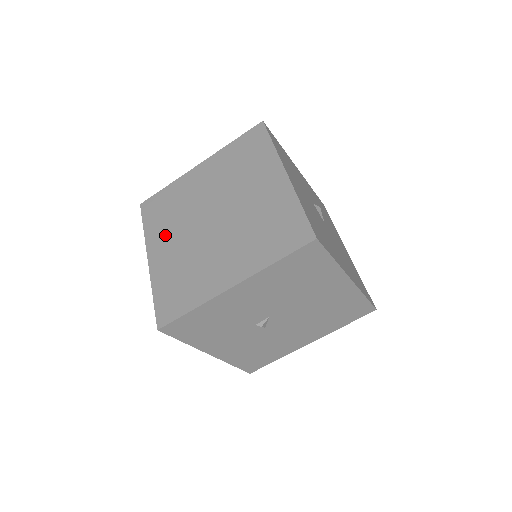
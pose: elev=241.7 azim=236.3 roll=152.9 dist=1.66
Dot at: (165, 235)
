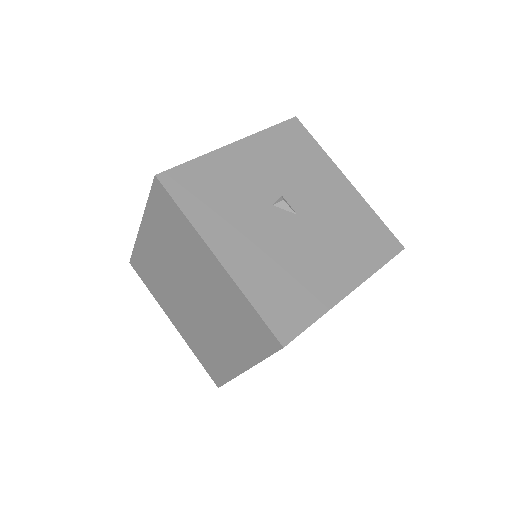
Dot at: (168, 303)
